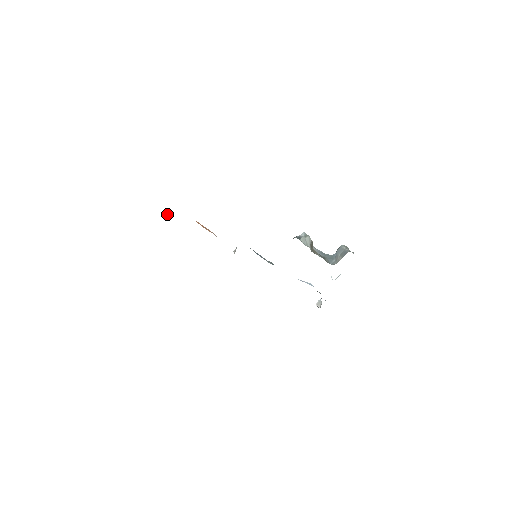
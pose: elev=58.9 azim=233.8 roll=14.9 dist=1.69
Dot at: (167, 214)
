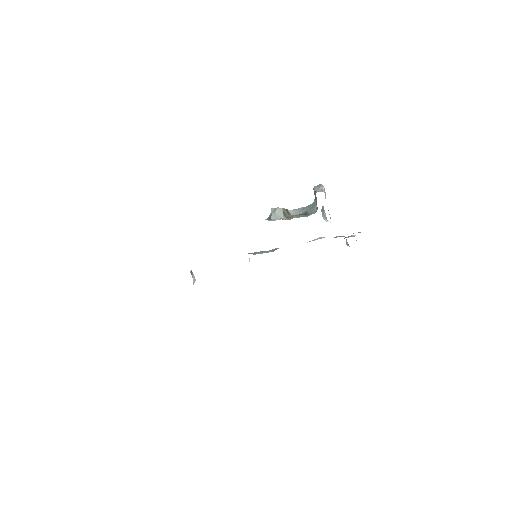
Dot at: occluded
